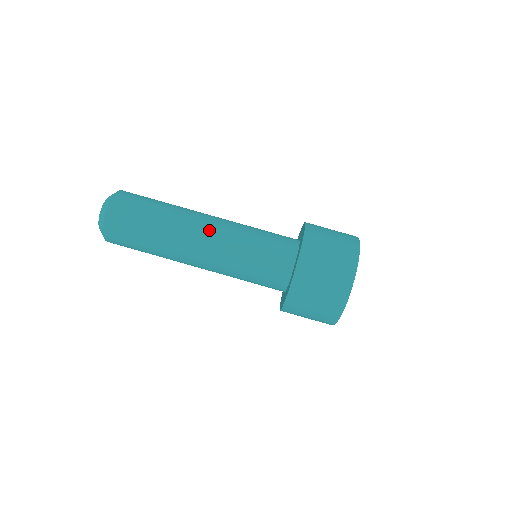
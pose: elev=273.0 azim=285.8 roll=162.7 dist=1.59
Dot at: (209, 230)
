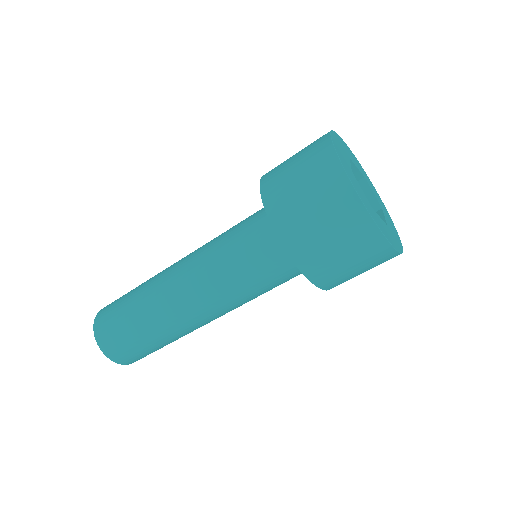
Dot at: (193, 302)
